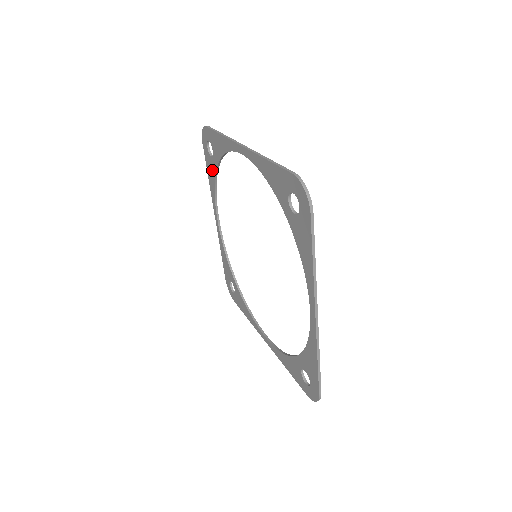
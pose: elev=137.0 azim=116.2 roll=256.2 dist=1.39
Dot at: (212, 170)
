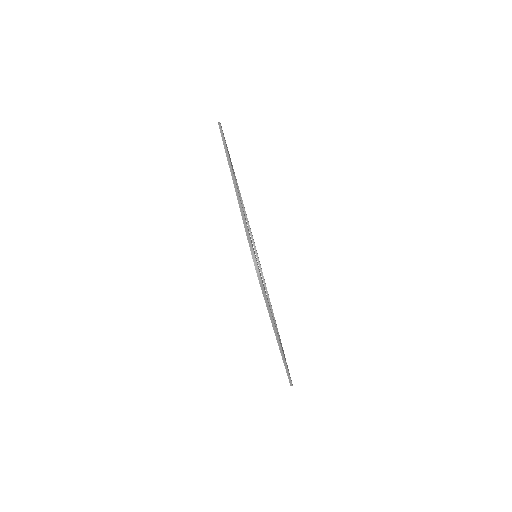
Dot at: occluded
